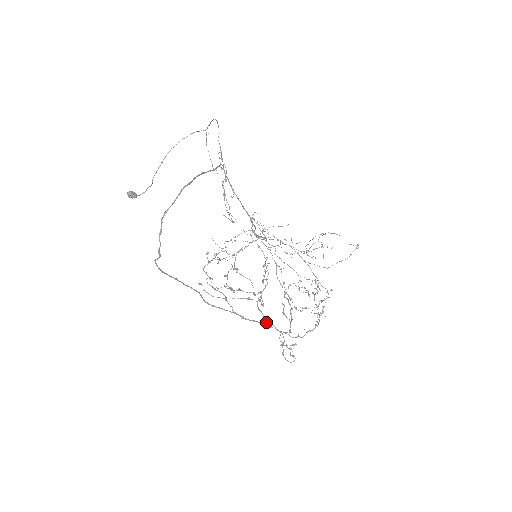
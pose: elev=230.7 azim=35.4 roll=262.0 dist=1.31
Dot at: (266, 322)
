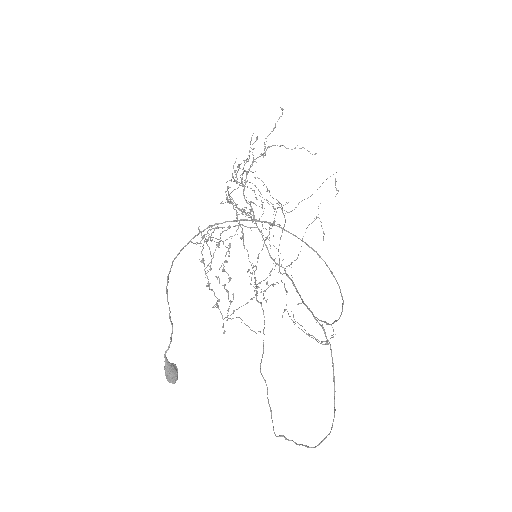
Dot at: (257, 295)
